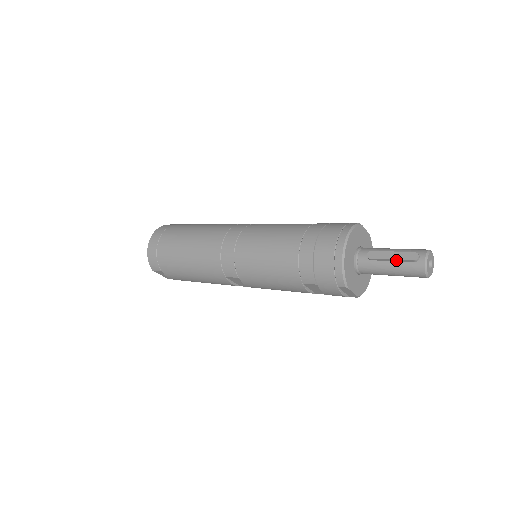
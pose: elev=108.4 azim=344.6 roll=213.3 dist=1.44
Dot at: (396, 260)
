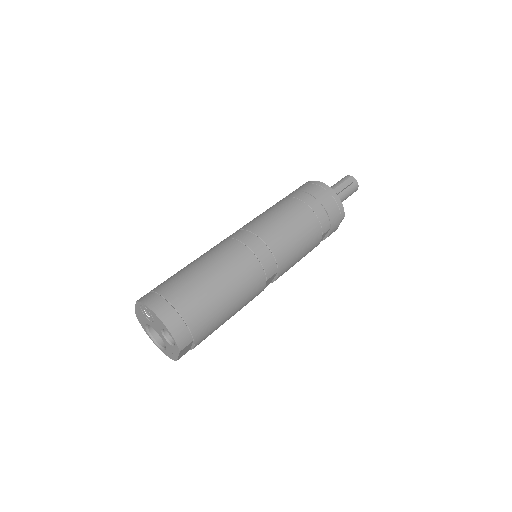
Dot at: (347, 187)
